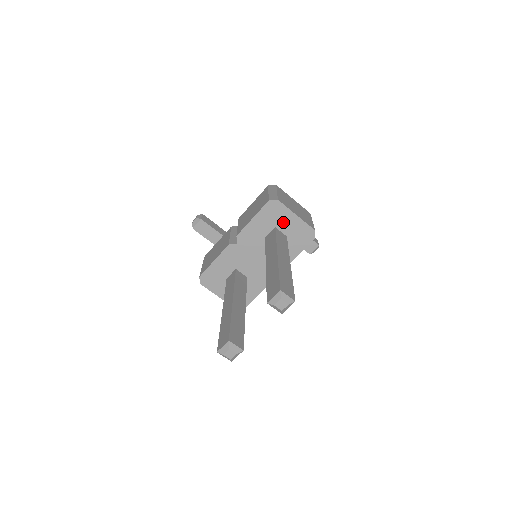
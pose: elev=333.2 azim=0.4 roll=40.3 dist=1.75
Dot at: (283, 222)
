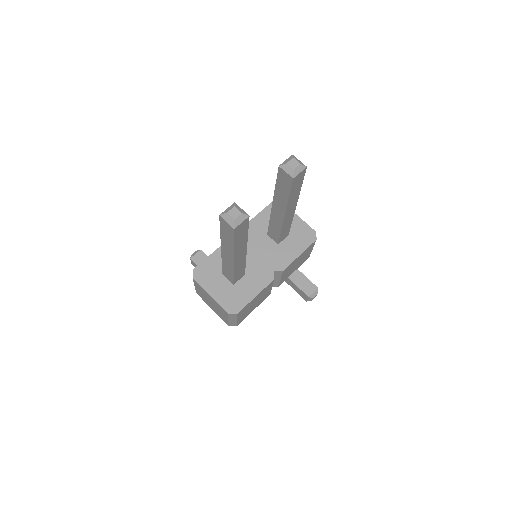
Dot at: occluded
